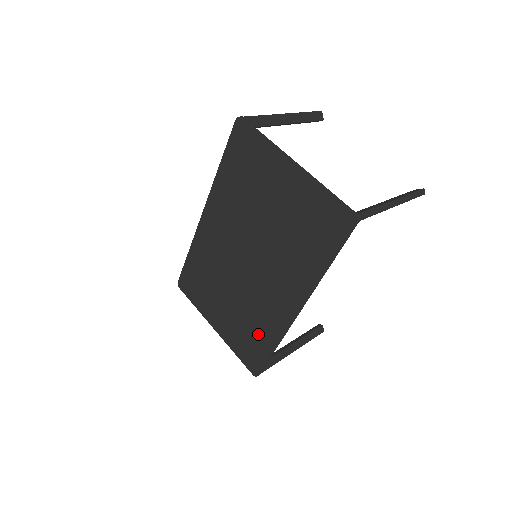
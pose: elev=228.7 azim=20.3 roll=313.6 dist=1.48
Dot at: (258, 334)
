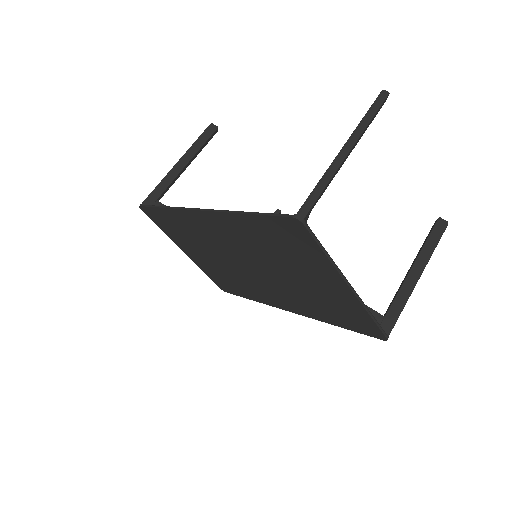
Dot at: (238, 287)
